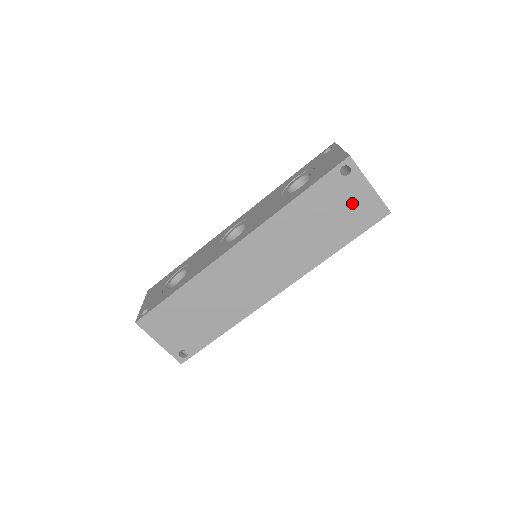
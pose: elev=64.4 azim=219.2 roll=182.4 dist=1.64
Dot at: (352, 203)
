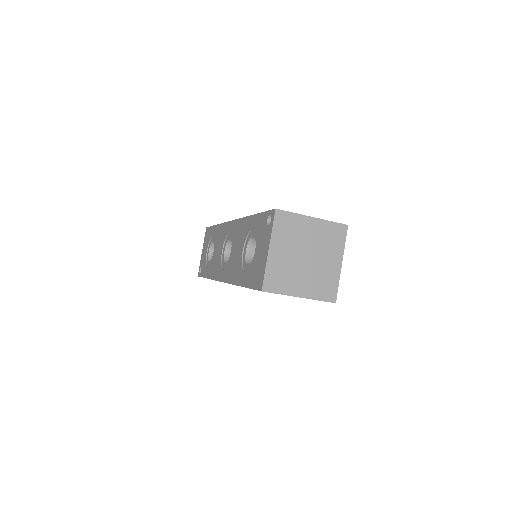
Dot at: occluded
